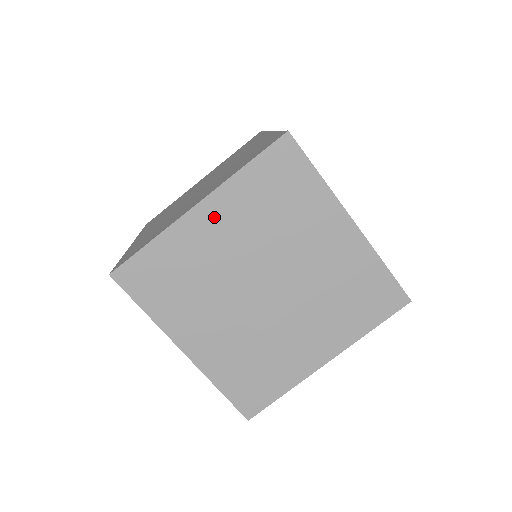
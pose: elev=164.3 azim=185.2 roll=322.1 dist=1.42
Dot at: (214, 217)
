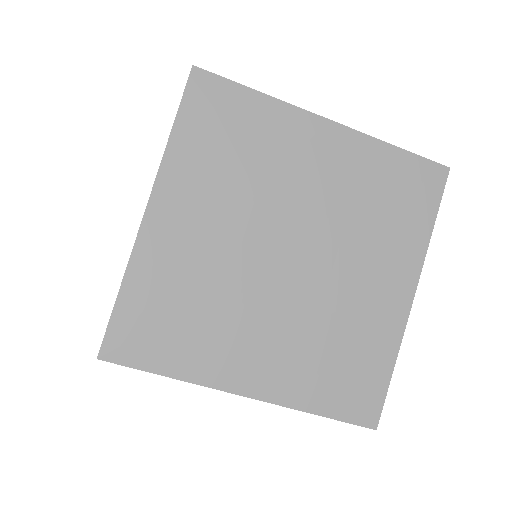
Dot at: (329, 146)
